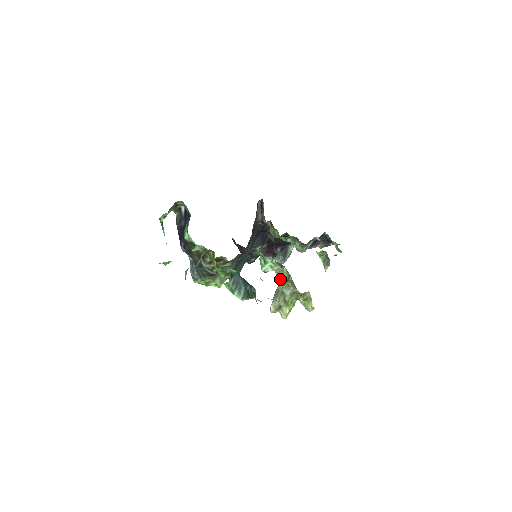
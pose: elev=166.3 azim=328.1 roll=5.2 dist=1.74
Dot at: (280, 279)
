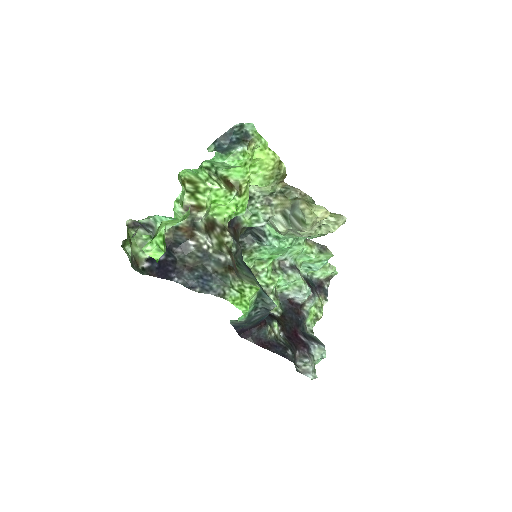
Dot at: (282, 210)
